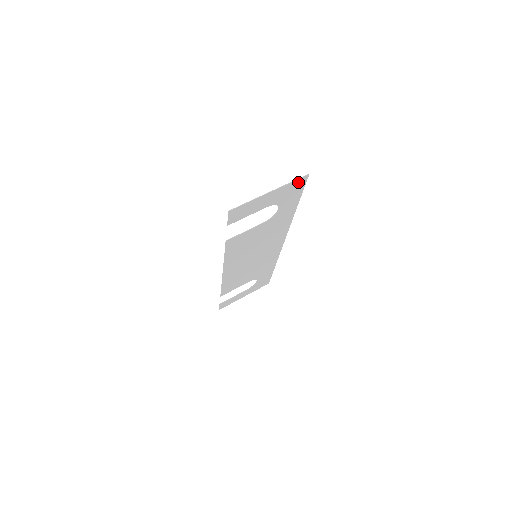
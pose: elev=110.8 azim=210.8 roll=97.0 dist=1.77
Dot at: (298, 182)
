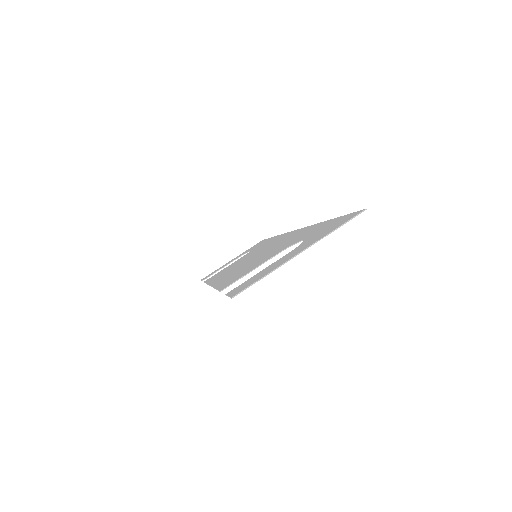
Dot at: (345, 221)
